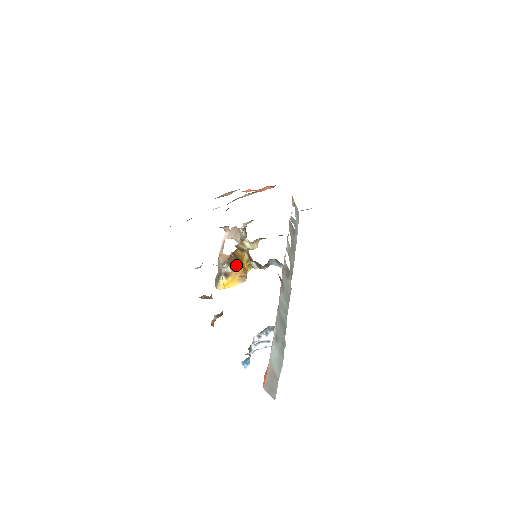
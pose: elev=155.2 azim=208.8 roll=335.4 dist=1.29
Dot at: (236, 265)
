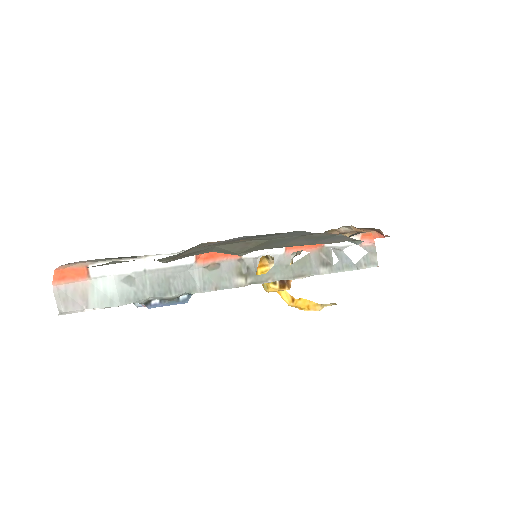
Dot at: occluded
